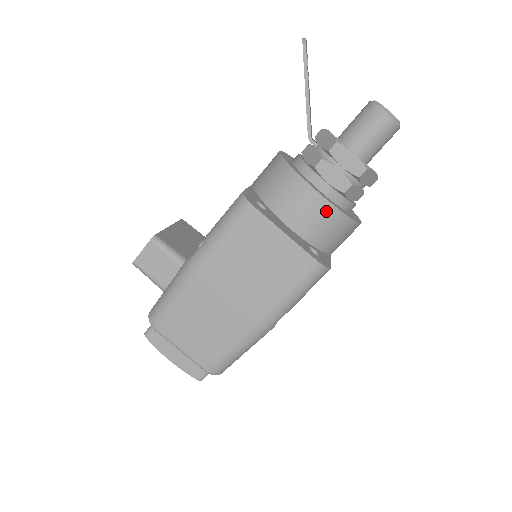
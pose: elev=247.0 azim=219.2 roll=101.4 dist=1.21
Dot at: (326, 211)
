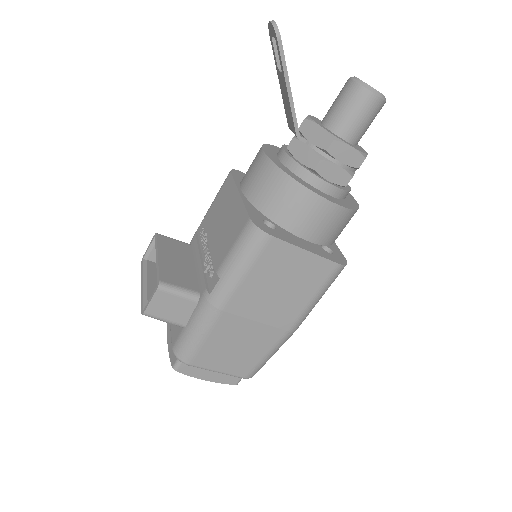
Dot at: (338, 214)
